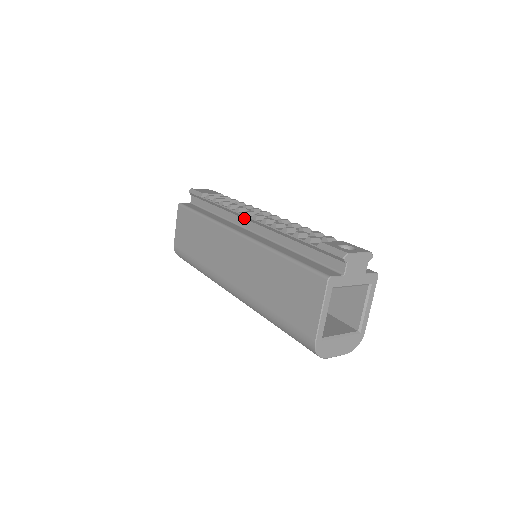
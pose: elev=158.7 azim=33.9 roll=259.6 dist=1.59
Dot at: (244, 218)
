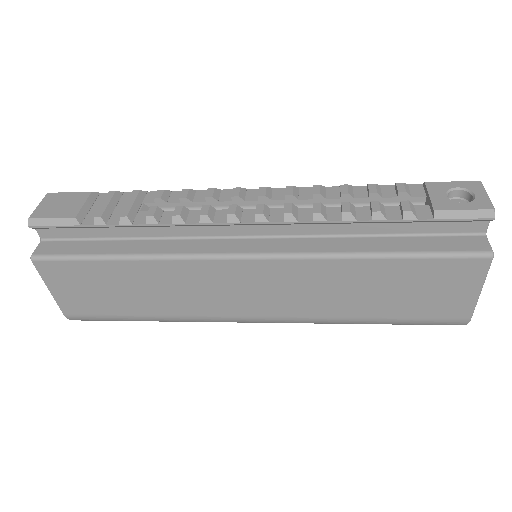
Dot at: (228, 225)
